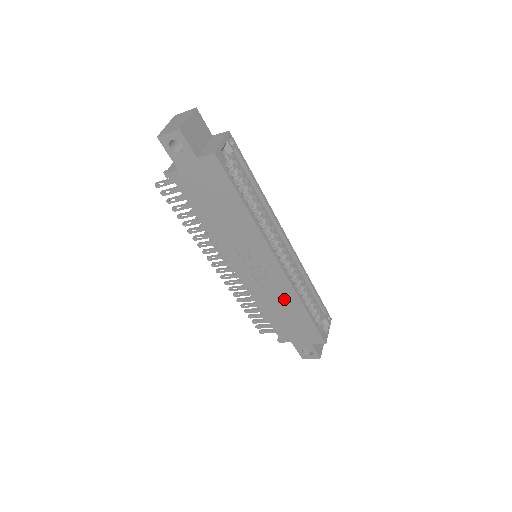
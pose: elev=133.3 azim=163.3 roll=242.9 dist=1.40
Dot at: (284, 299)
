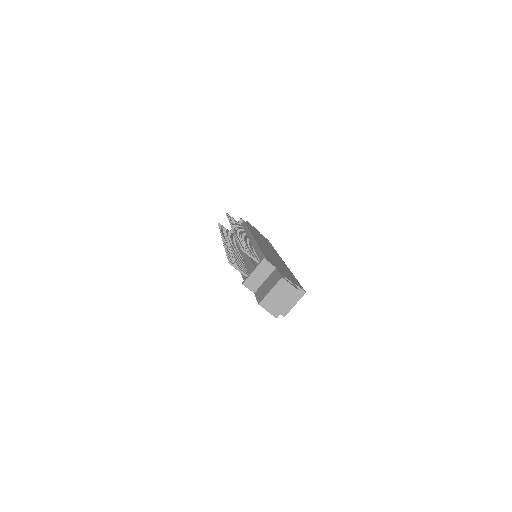
Dot at: occluded
